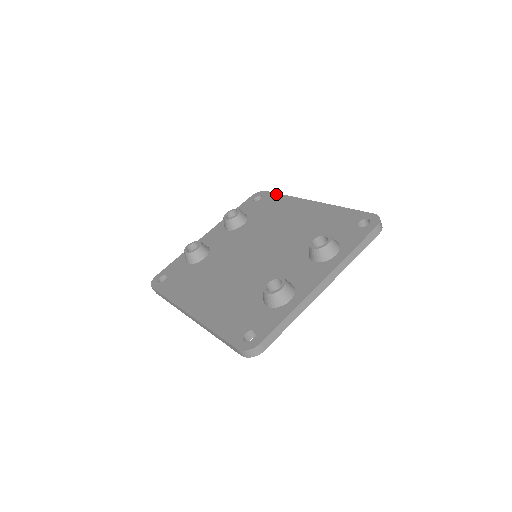
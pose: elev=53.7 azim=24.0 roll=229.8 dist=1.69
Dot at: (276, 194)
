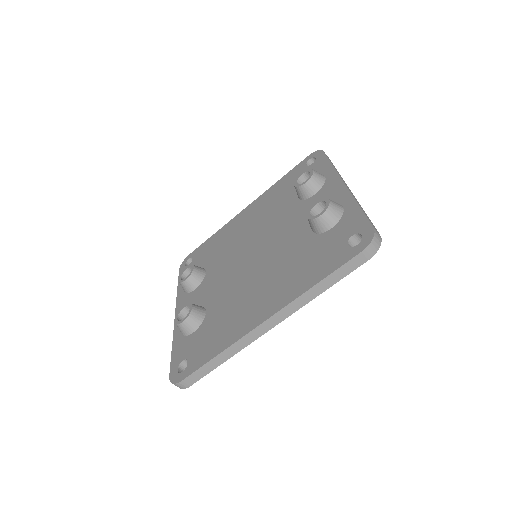
Dot at: (203, 243)
